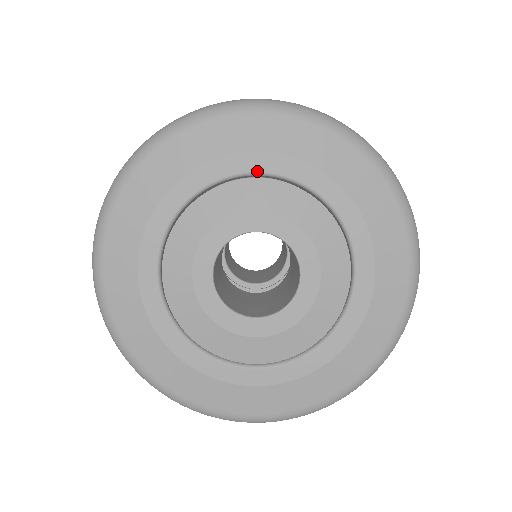
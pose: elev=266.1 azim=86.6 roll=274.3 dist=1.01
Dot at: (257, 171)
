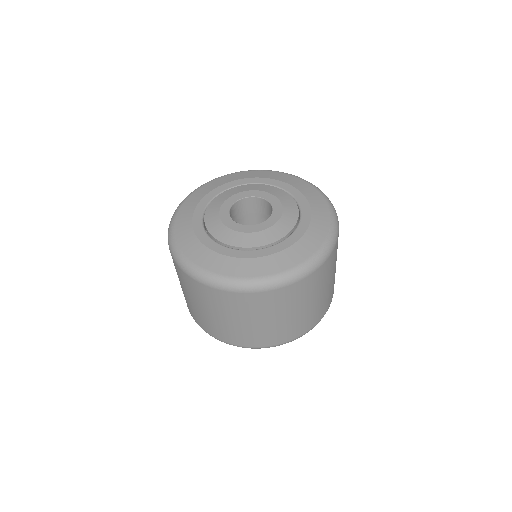
Dot at: (277, 186)
